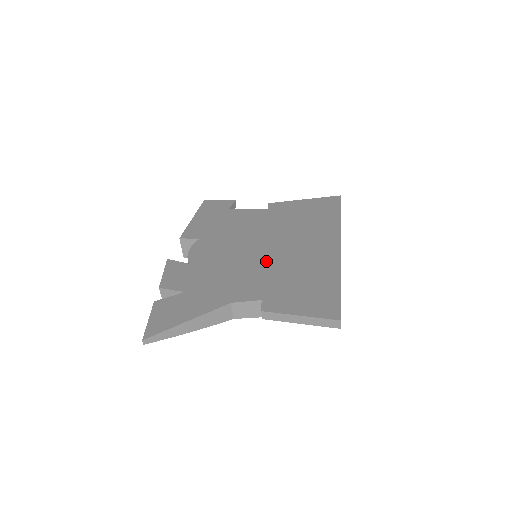
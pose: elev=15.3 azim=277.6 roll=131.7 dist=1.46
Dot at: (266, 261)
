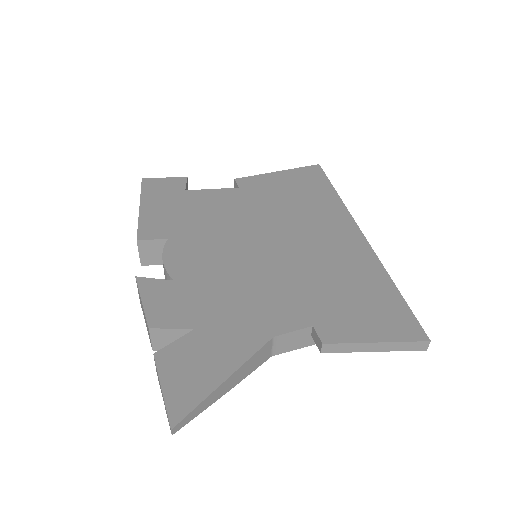
Dot at: (283, 264)
